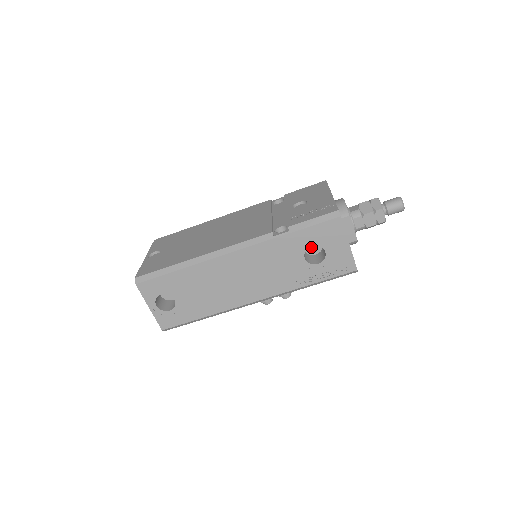
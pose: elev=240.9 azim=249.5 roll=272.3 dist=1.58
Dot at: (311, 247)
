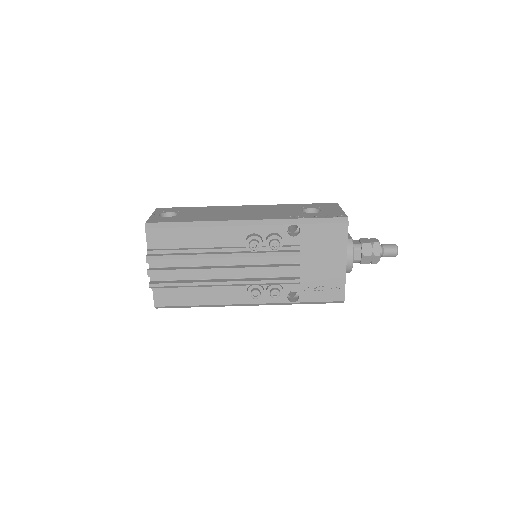
Dot at: occluded
